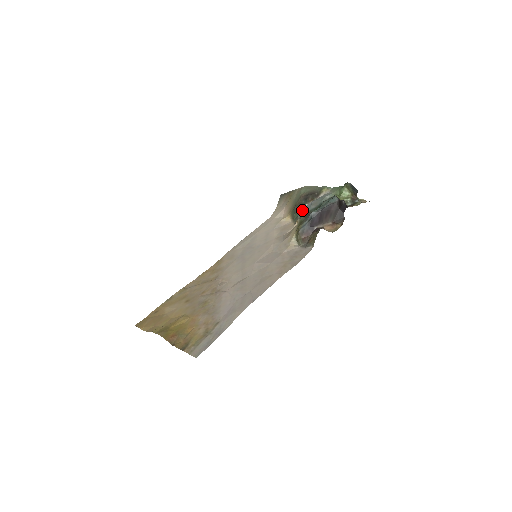
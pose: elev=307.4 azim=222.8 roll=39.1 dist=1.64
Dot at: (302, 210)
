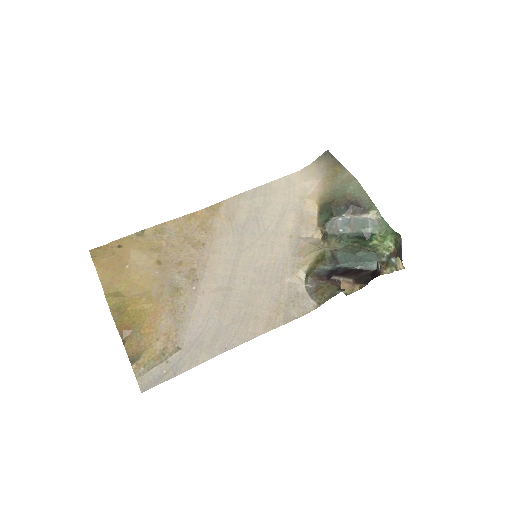
Dot at: (335, 221)
